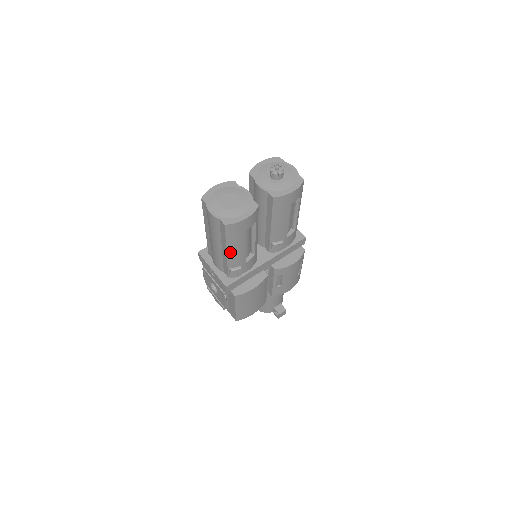
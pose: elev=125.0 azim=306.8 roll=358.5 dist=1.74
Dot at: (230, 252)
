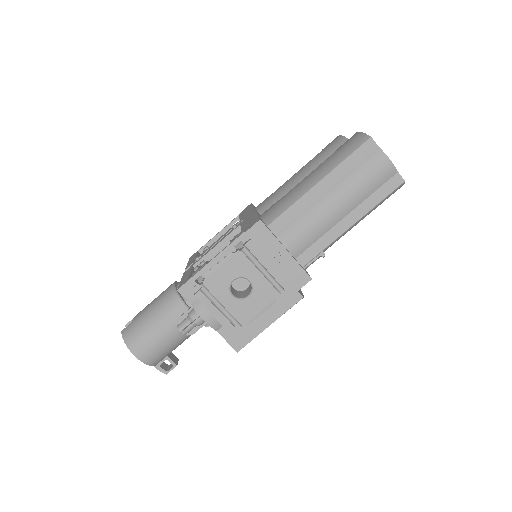
Dot at: (355, 224)
